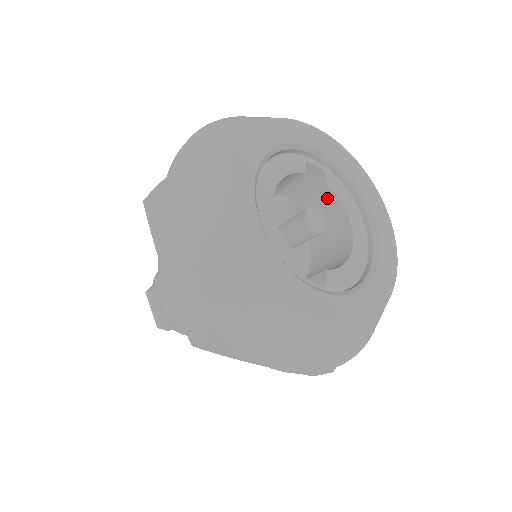
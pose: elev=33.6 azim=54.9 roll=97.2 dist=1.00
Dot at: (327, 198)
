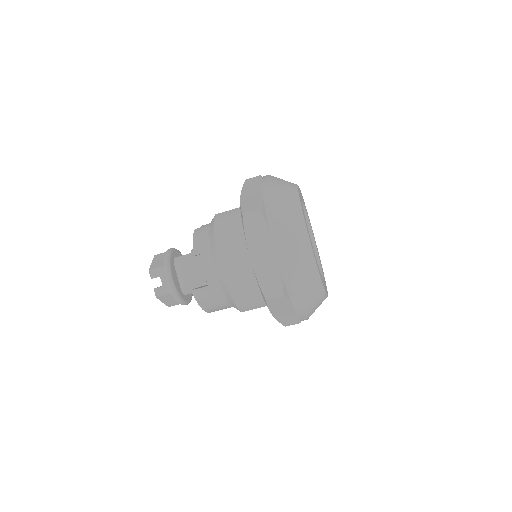
Dot at: occluded
